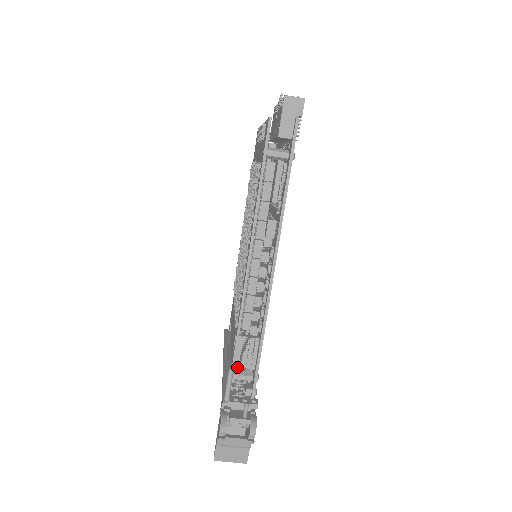
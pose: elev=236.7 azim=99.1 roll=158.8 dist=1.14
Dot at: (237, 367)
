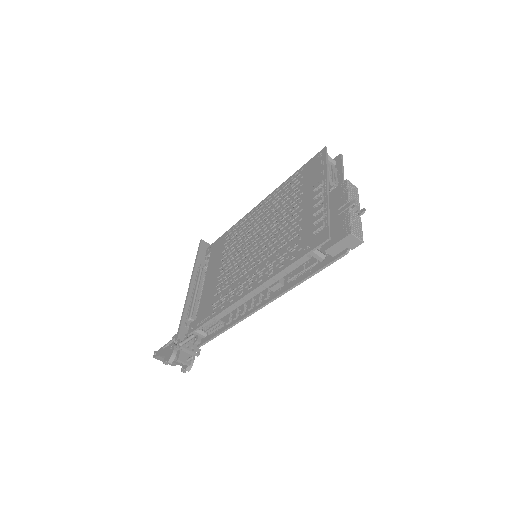
Dot at: occluded
